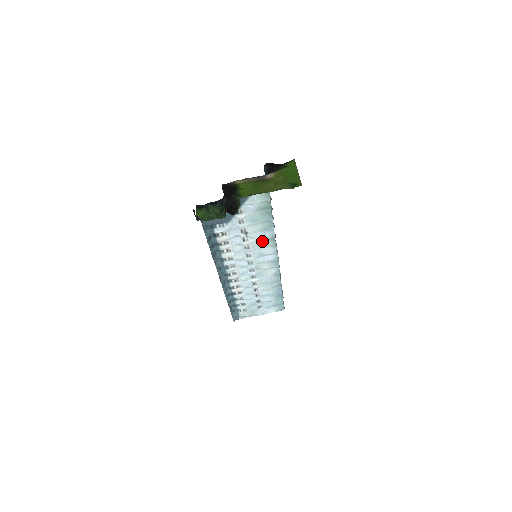
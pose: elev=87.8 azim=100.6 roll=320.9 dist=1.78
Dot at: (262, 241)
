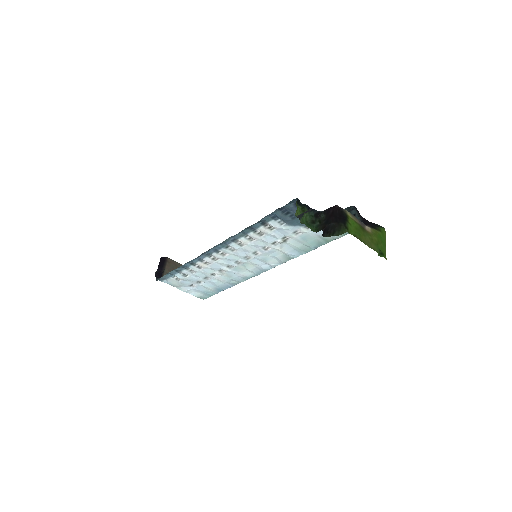
Dot at: (282, 253)
